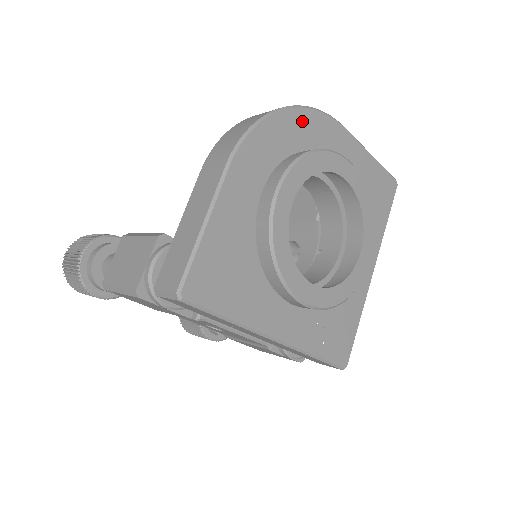
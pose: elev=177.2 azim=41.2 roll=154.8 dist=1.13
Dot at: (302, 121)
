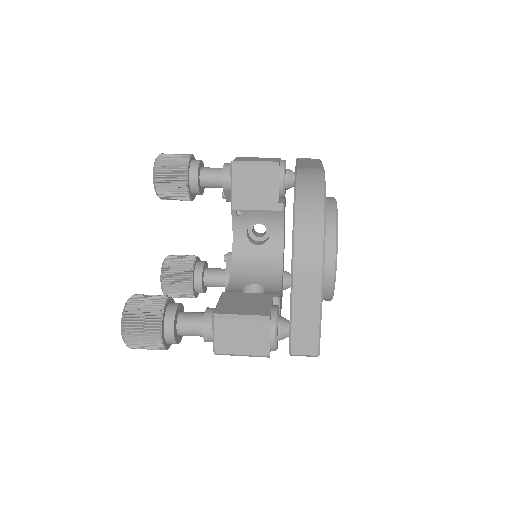
Dot at: occluded
